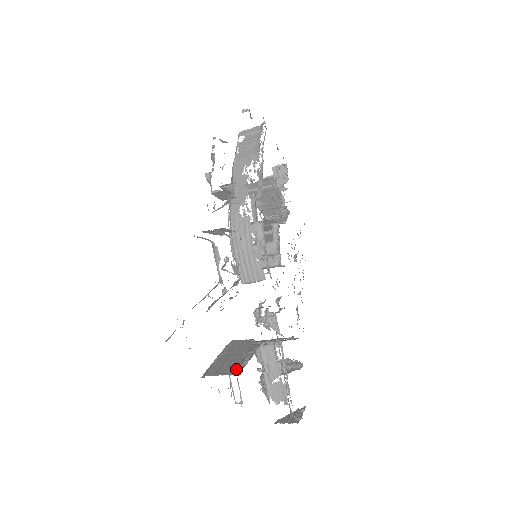
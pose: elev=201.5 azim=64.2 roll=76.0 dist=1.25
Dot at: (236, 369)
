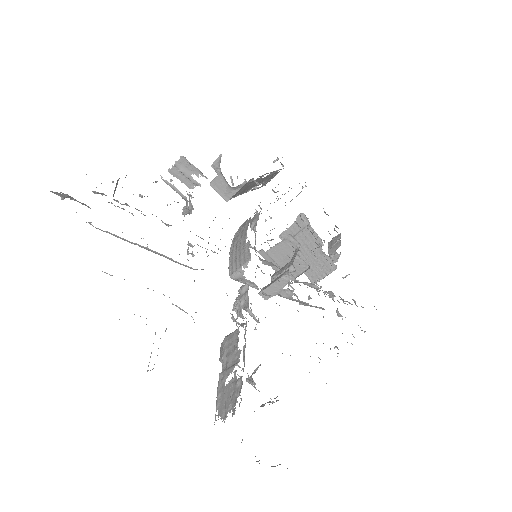
Dot at: occluded
